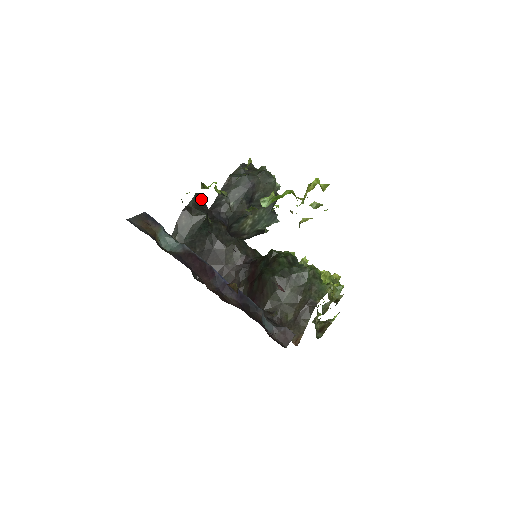
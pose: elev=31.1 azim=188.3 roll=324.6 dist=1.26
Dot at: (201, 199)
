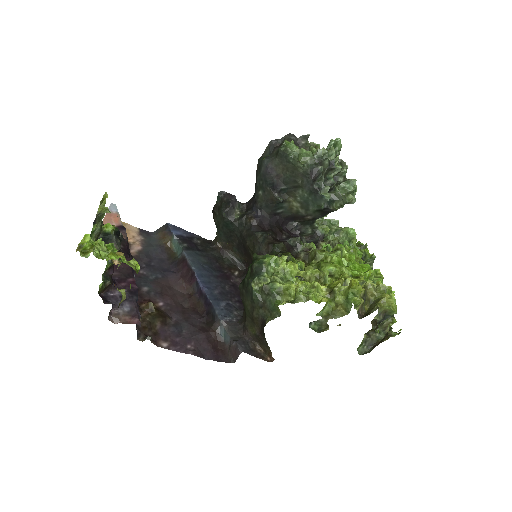
Dot at: (226, 196)
